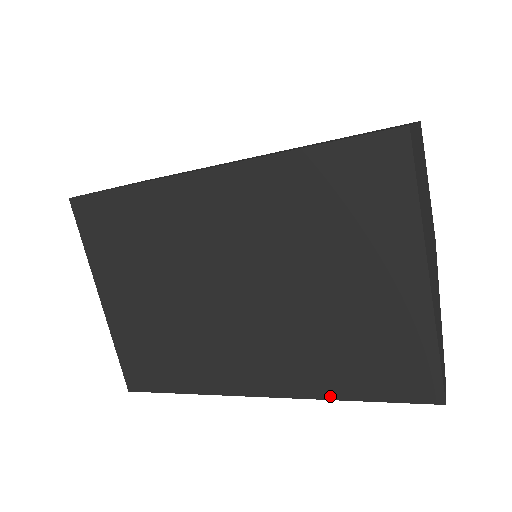
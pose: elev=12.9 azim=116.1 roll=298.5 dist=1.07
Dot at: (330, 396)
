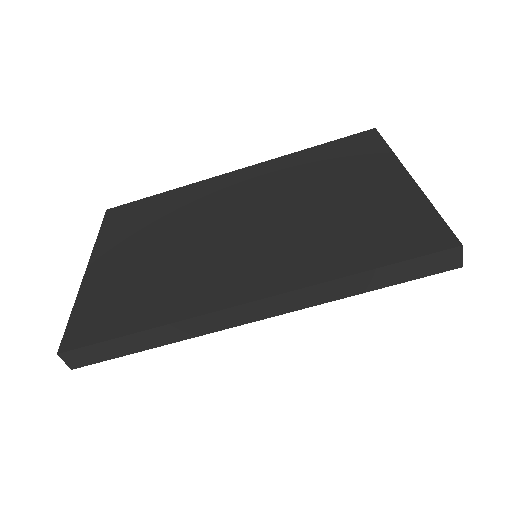
Dot at: (335, 276)
